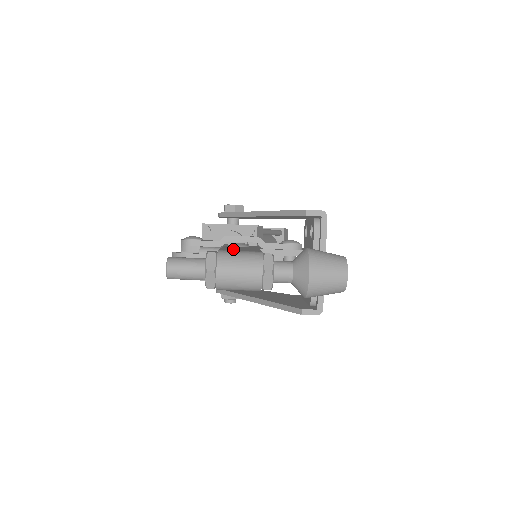
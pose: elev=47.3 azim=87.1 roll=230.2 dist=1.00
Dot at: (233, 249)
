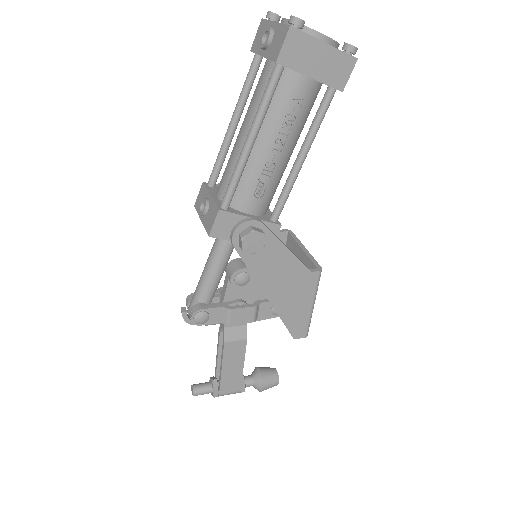
Dot at: (227, 383)
